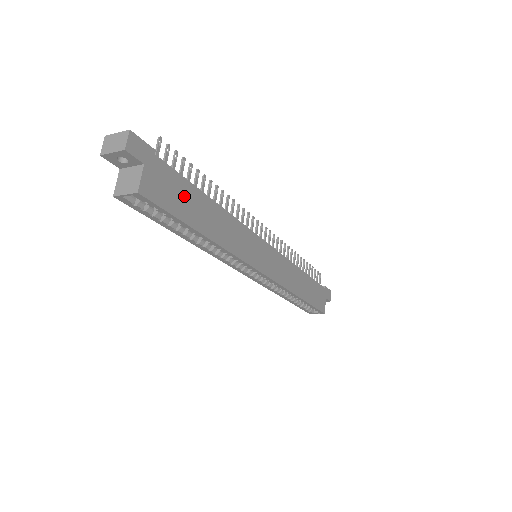
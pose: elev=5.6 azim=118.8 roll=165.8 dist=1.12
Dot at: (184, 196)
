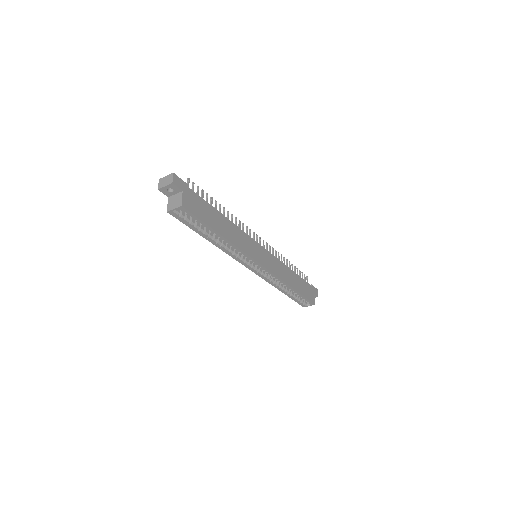
Dot at: (206, 211)
